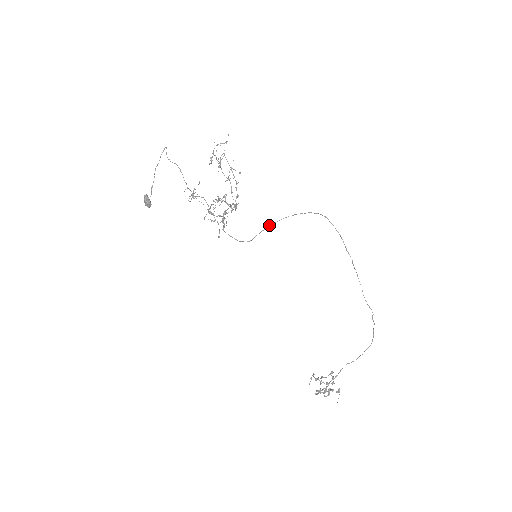
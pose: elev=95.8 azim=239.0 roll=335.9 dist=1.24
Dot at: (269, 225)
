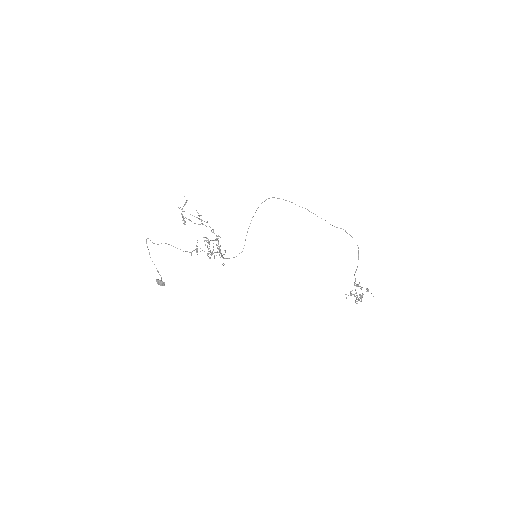
Dot at: (247, 231)
